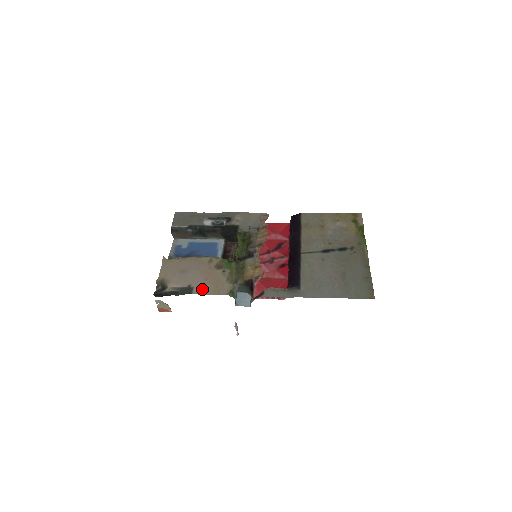
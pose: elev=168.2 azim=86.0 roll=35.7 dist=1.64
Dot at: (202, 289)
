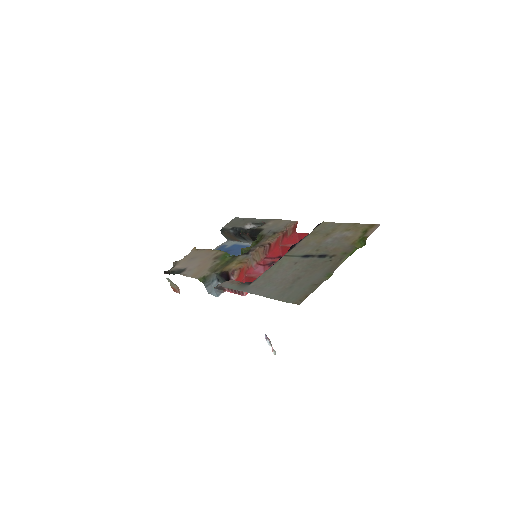
Dot at: (189, 272)
